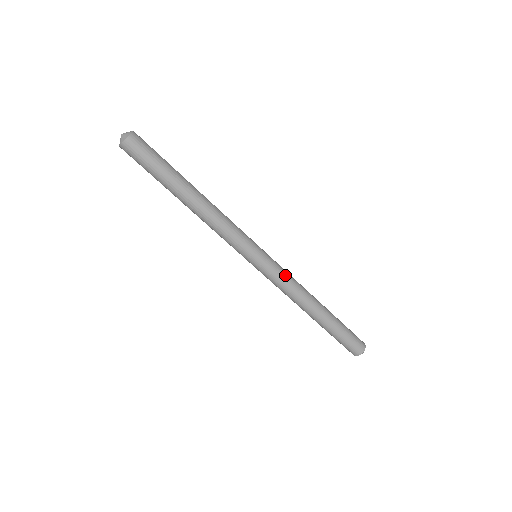
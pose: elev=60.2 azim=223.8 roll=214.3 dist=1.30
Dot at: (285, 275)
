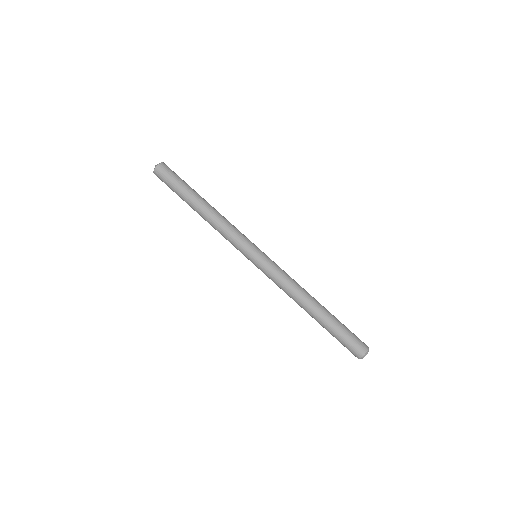
Dot at: (281, 271)
